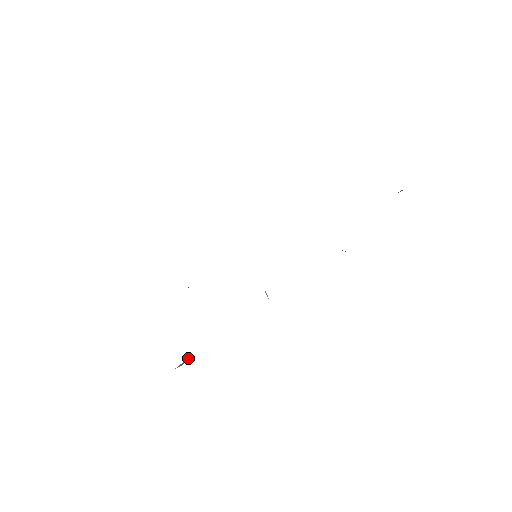
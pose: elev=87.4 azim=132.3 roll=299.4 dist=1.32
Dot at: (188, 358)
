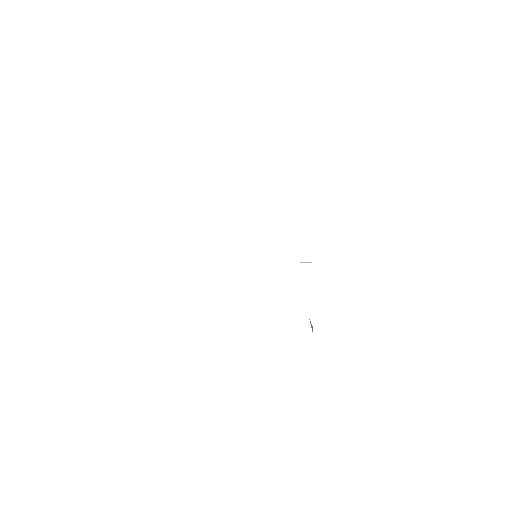
Dot at: (310, 322)
